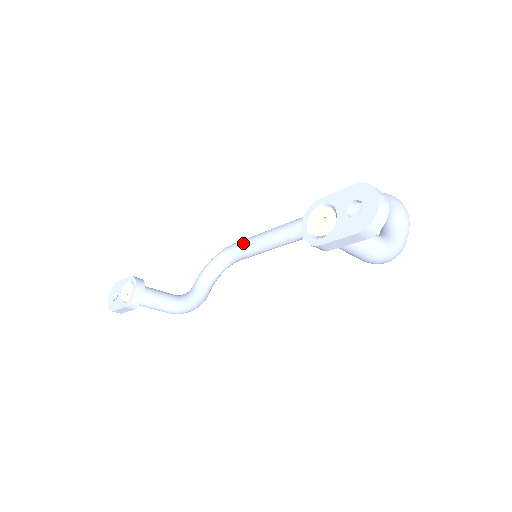
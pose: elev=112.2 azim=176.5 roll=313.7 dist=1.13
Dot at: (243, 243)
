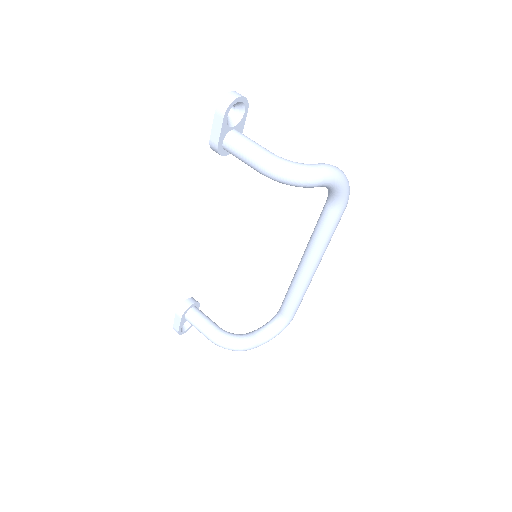
Dot at: occluded
